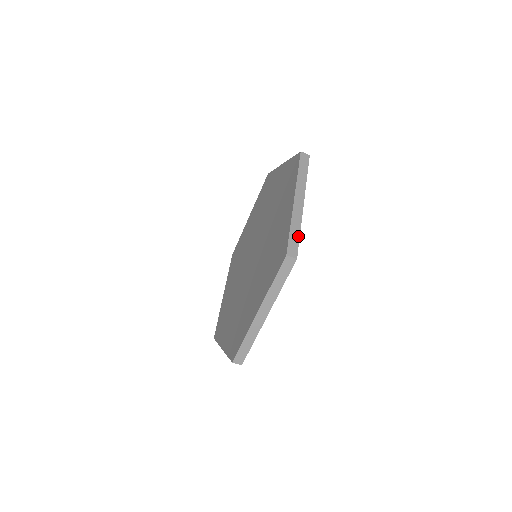
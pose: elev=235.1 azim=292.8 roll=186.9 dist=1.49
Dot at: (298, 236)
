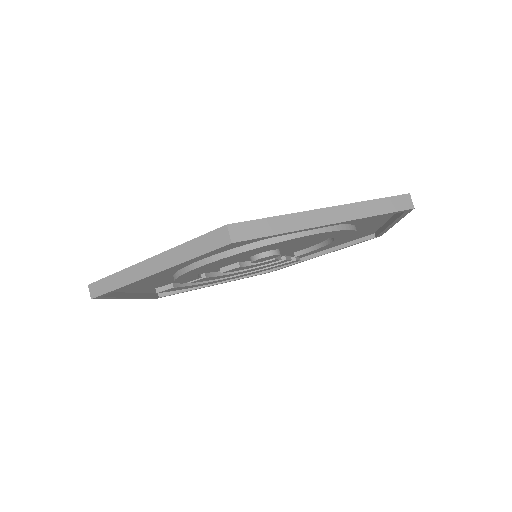
Dot at: occluded
